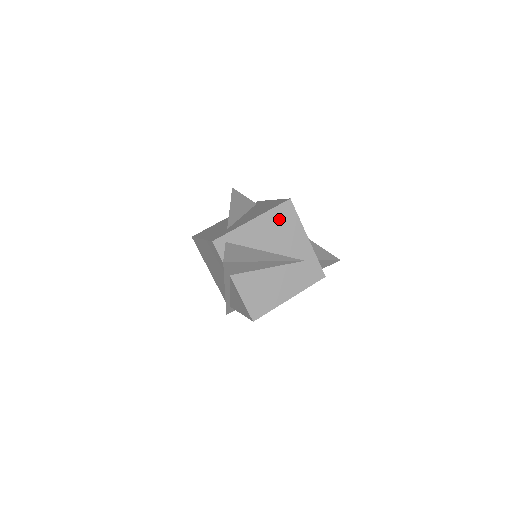
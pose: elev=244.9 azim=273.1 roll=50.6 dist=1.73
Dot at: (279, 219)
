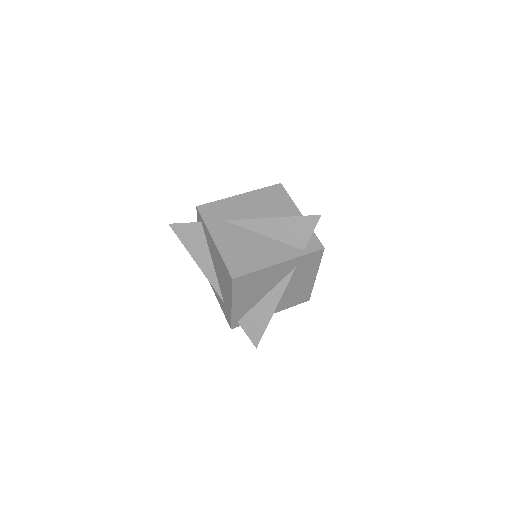
Dot at: (245, 287)
